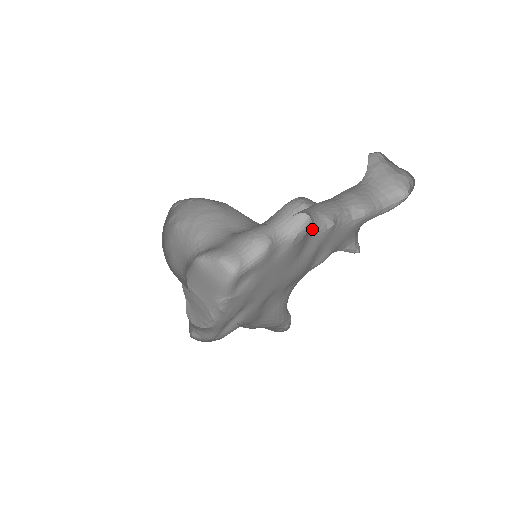
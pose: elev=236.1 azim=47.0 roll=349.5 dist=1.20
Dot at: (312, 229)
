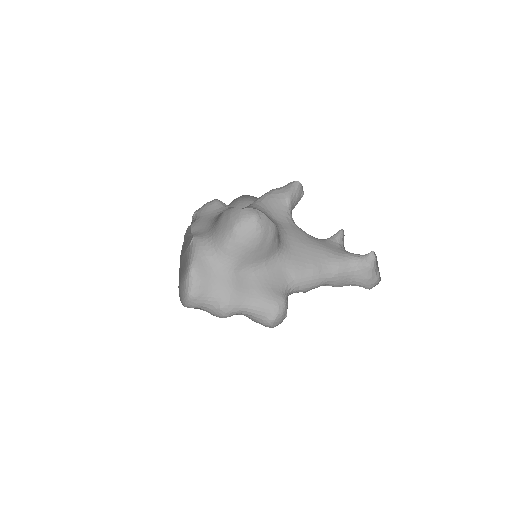
Dot at: occluded
